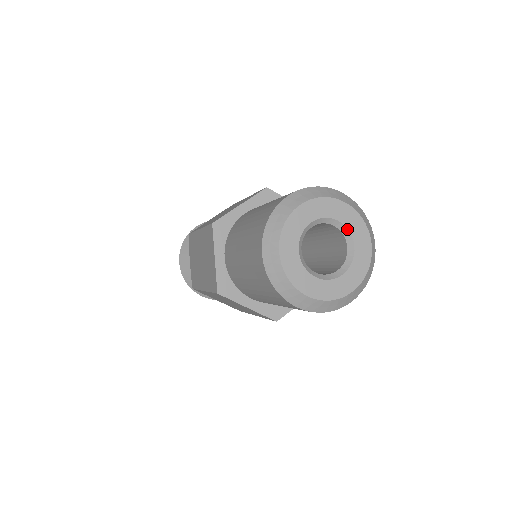
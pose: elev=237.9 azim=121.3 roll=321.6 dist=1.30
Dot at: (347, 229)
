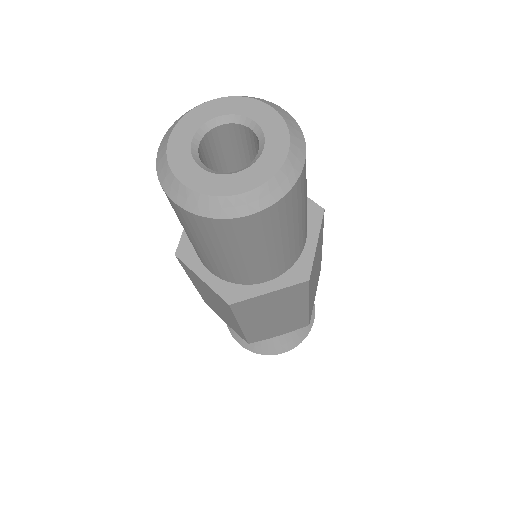
Dot at: (233, 115)
